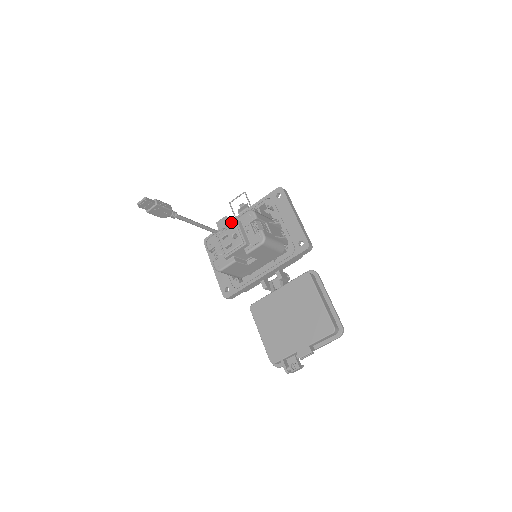
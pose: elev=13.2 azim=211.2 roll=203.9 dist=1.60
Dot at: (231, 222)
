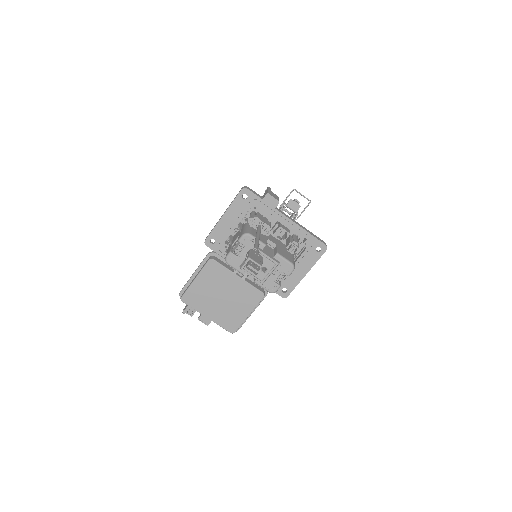
Dot at: (275, 212)
